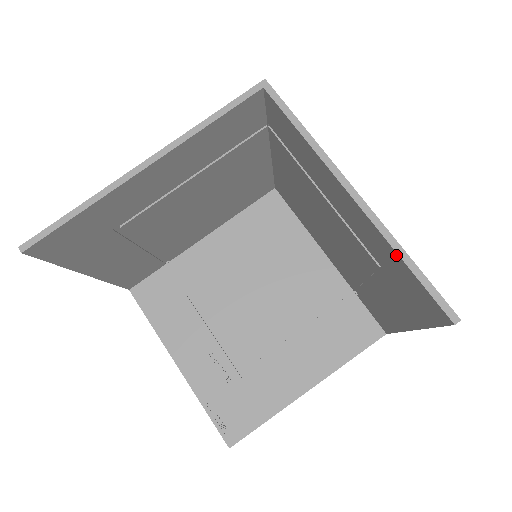
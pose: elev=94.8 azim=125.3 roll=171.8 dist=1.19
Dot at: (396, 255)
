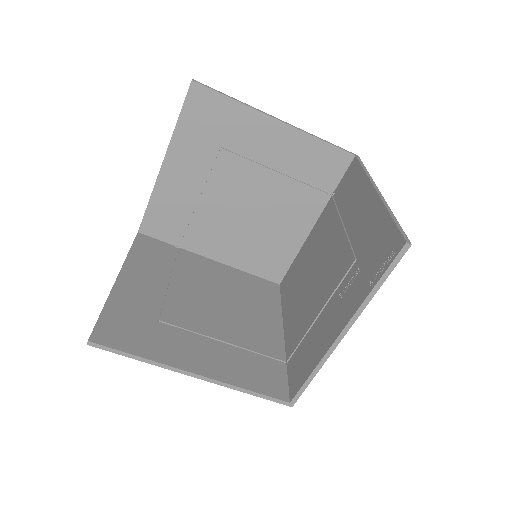
Dot at: (178, 128)
